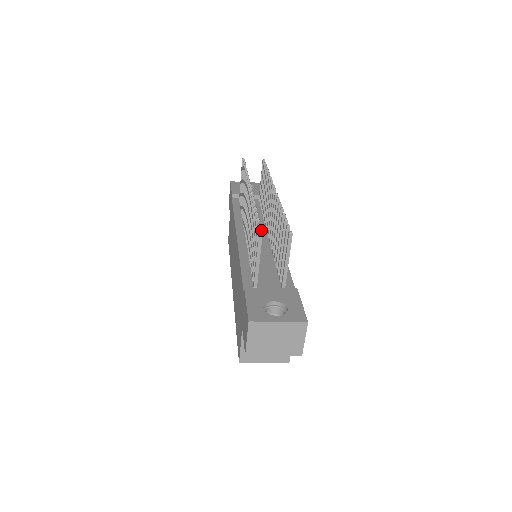
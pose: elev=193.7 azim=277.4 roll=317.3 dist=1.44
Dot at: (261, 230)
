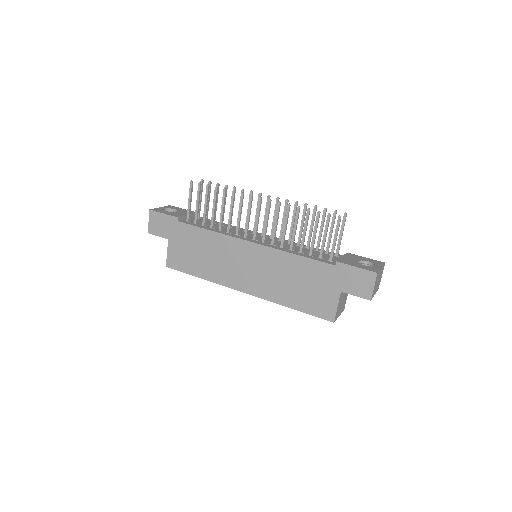
Dot at: occluded
